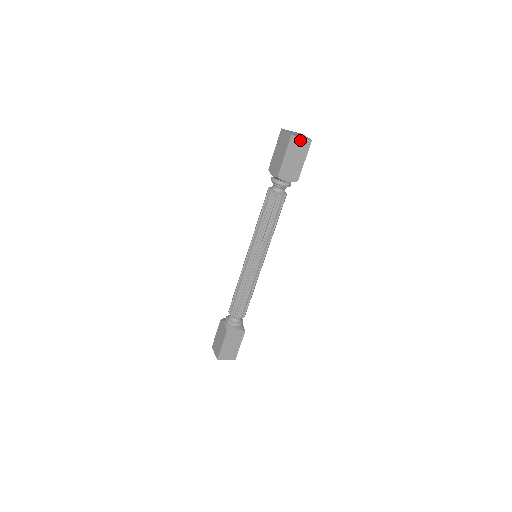
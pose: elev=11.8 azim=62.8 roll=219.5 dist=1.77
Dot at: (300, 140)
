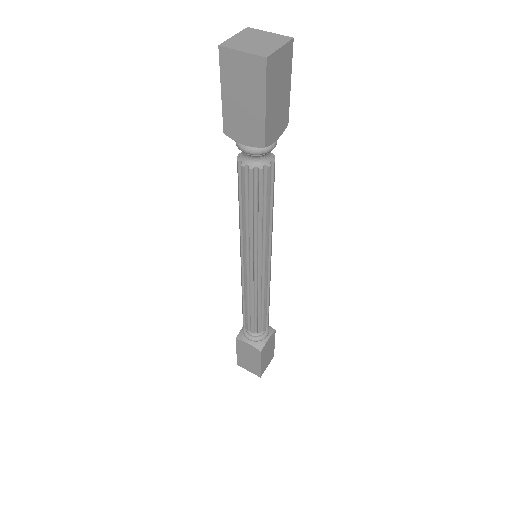
Dot at: (241, 57)
